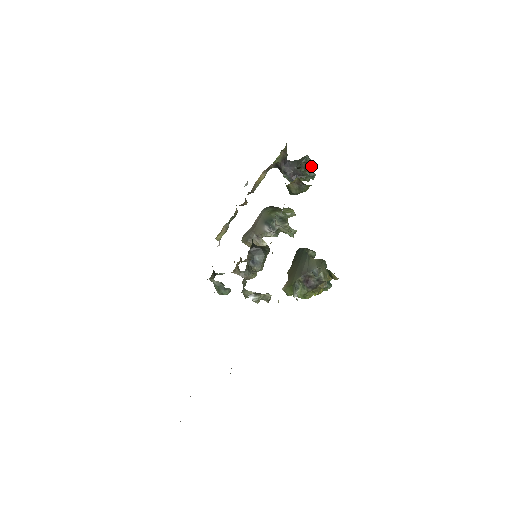
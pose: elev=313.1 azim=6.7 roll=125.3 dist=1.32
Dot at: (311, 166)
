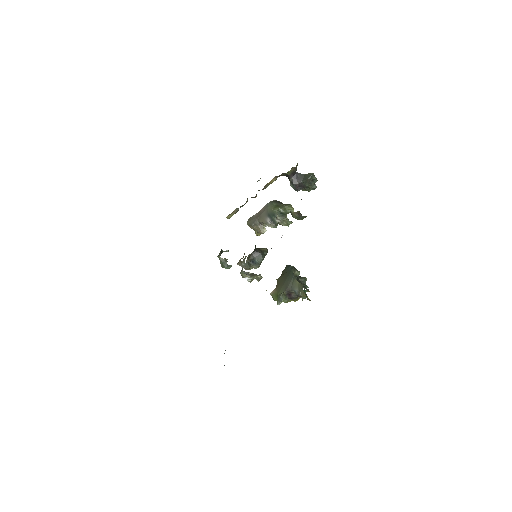
Dot at: (315, 181)
